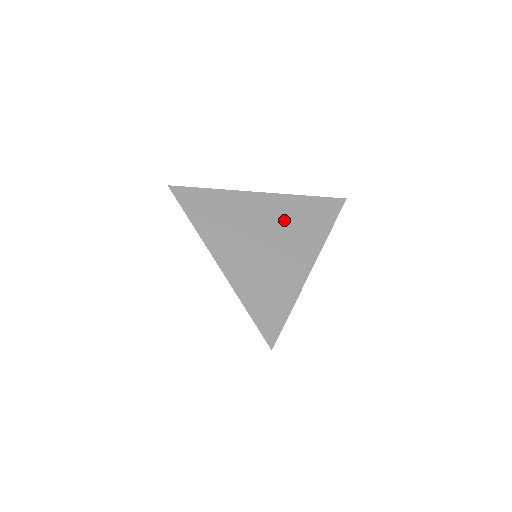
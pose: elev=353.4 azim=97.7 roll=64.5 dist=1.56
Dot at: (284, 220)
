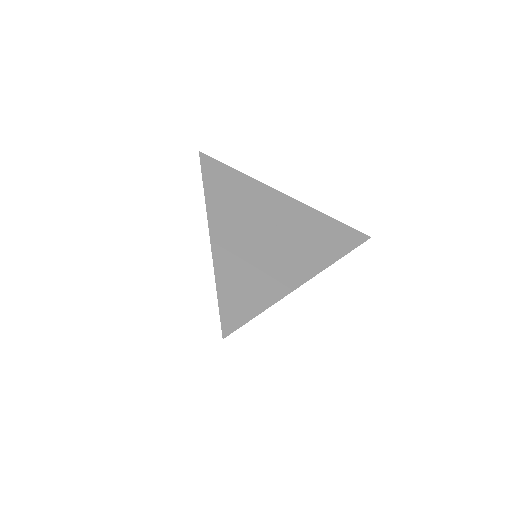
Dot at: (297, 228)
